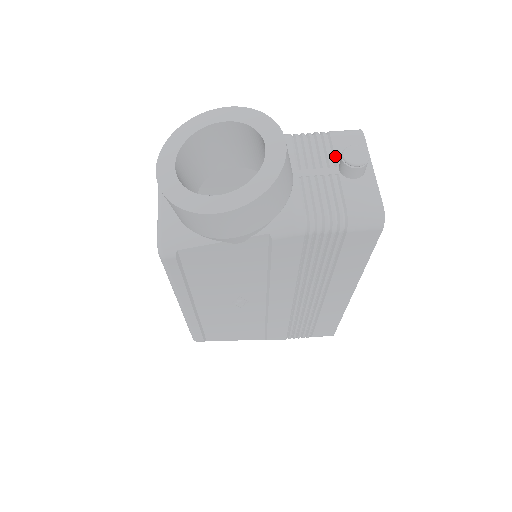
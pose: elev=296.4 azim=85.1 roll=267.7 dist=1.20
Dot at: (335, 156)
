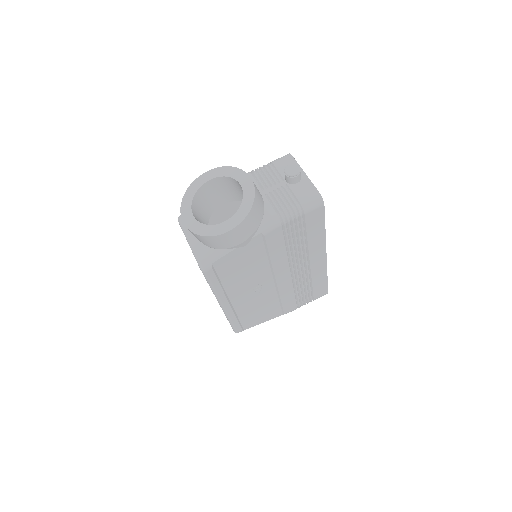
Dot at: (281, 175)
